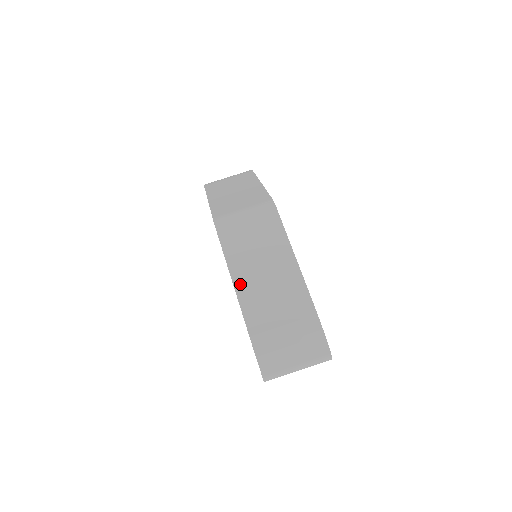
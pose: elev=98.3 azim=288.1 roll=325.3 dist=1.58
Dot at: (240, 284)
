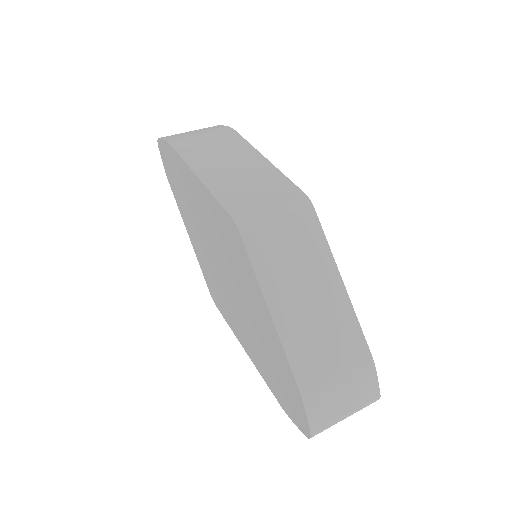
Dot at: (280, 317)
